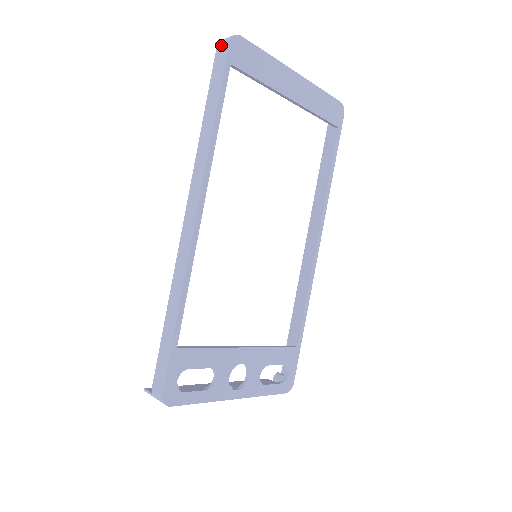
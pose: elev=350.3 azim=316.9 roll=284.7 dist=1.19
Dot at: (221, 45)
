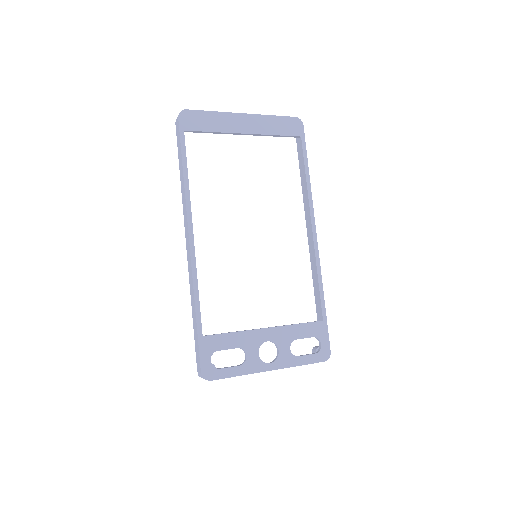
Dot at: (176, 121)
